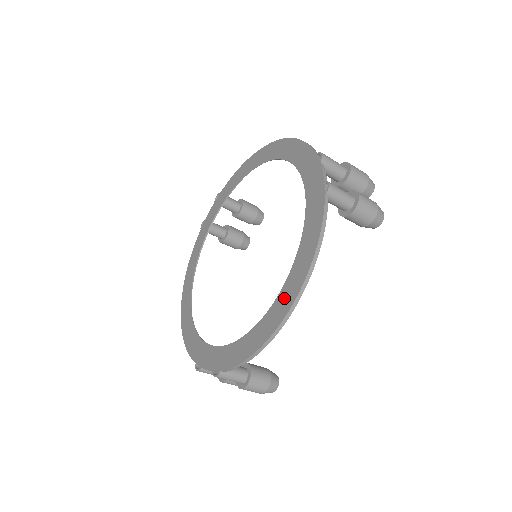
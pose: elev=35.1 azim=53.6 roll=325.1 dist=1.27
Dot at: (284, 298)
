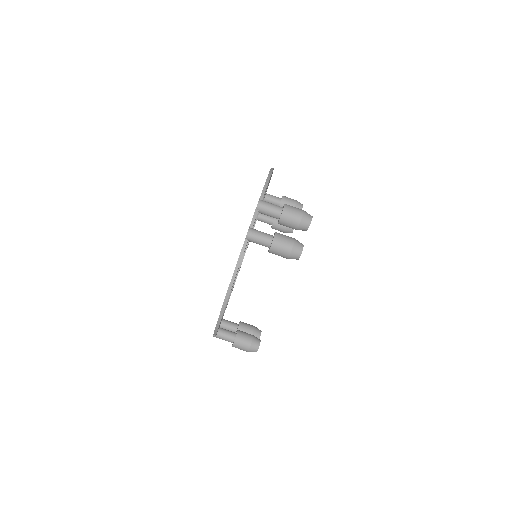
Dot at: occluded
